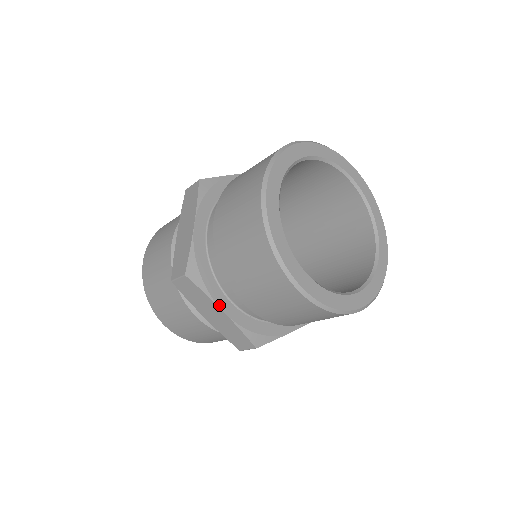
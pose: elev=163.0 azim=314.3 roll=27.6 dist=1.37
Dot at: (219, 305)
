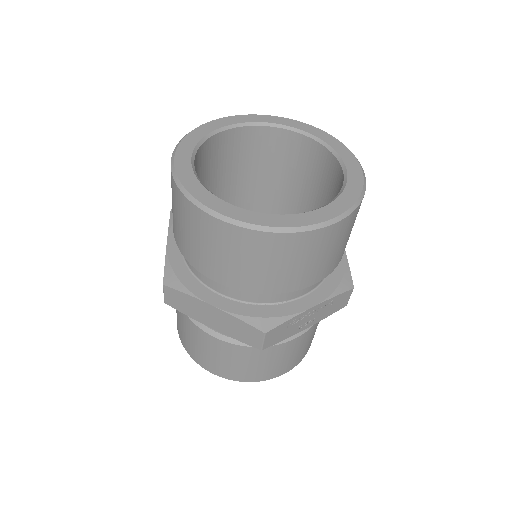
Dot at: (205, 300)
